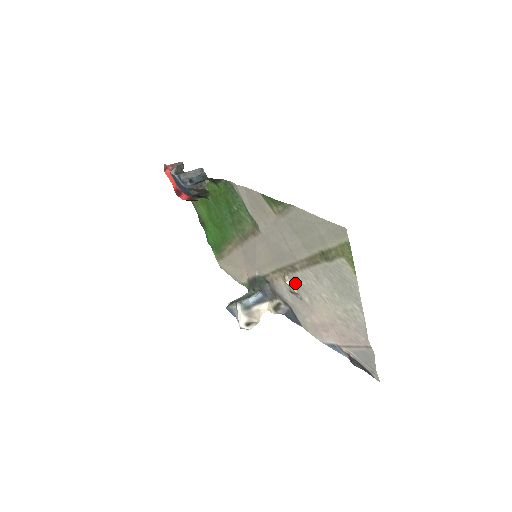
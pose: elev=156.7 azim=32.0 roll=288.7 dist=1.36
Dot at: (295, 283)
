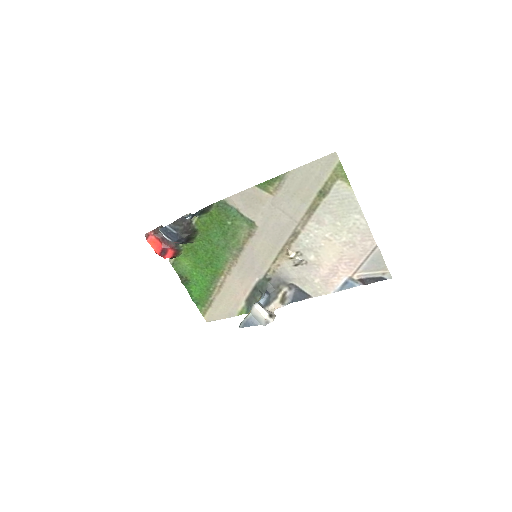
Dot at: (299, 250)
